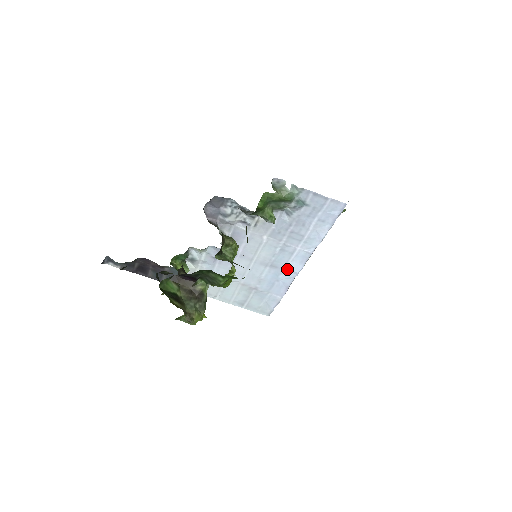
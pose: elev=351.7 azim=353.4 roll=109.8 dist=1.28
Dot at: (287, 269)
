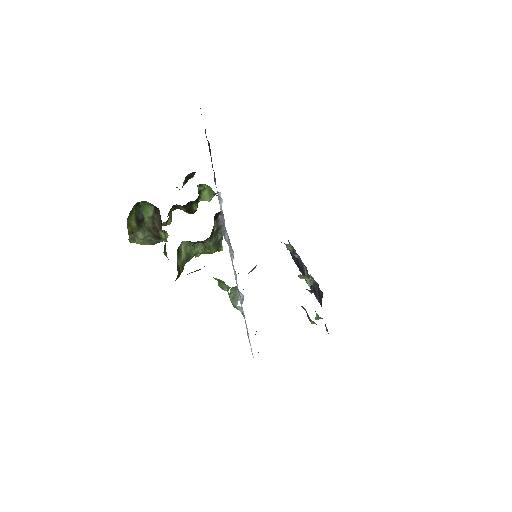
Dot at: occluded
